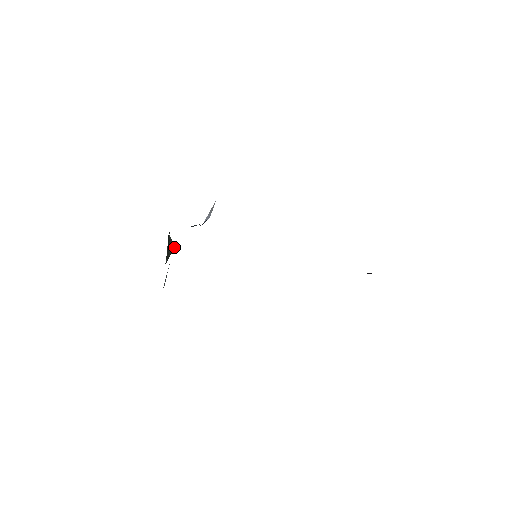
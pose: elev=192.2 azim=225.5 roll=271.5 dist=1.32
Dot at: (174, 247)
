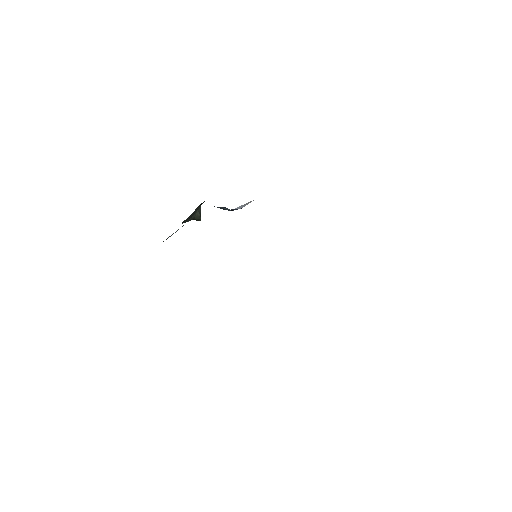
Dot at: (198, 216)
